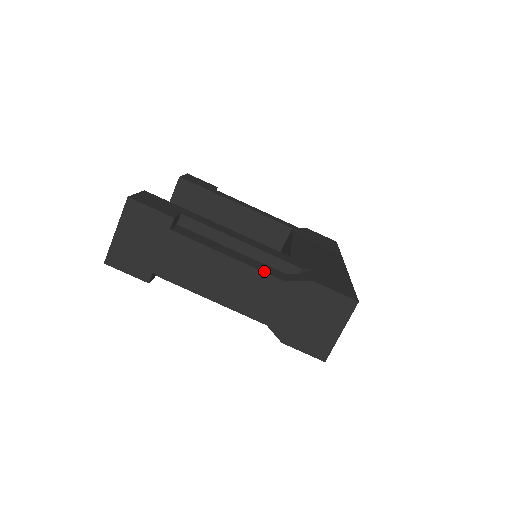
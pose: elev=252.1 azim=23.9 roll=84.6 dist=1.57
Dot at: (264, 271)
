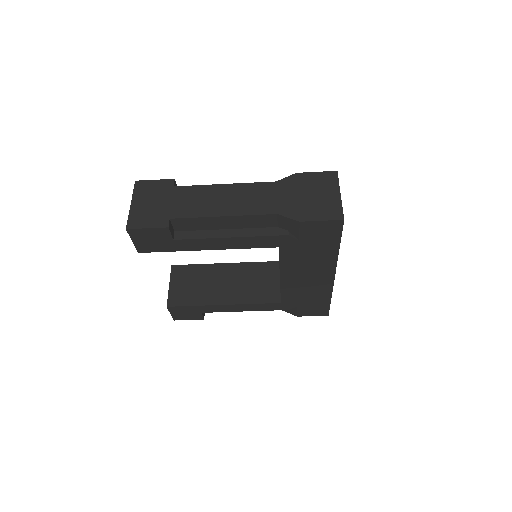
Dot at: (257, 183)
